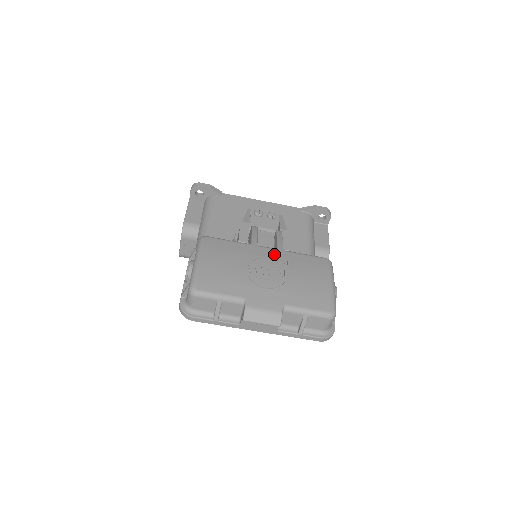
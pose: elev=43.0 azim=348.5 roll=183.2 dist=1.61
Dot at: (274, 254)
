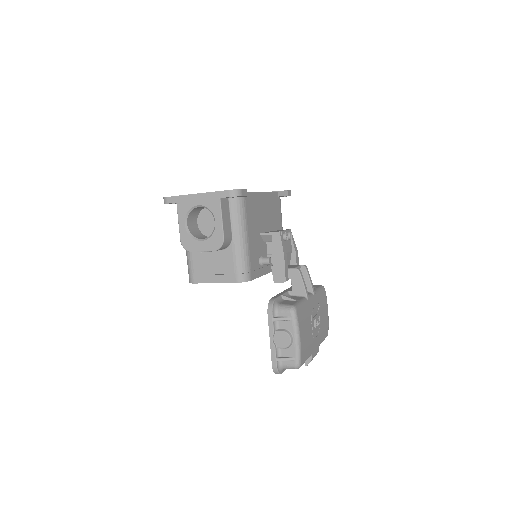
Dot at: (315, 302)
